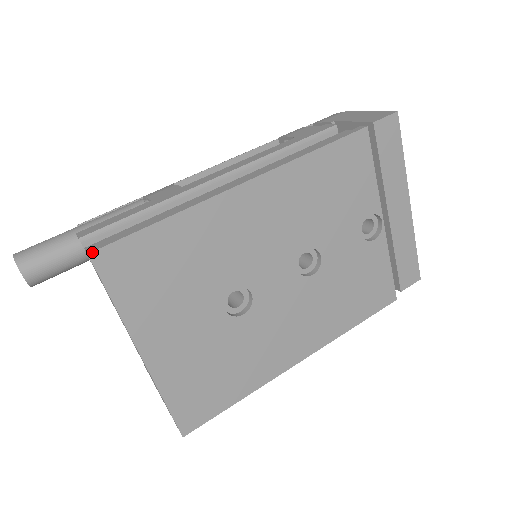
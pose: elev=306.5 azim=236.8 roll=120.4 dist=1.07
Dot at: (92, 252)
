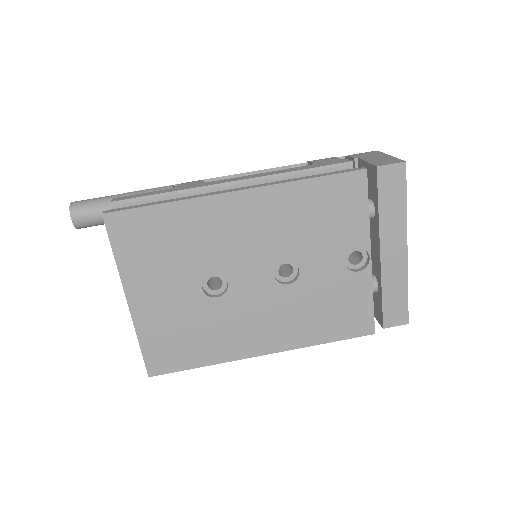
Dot at: (105, 213)
